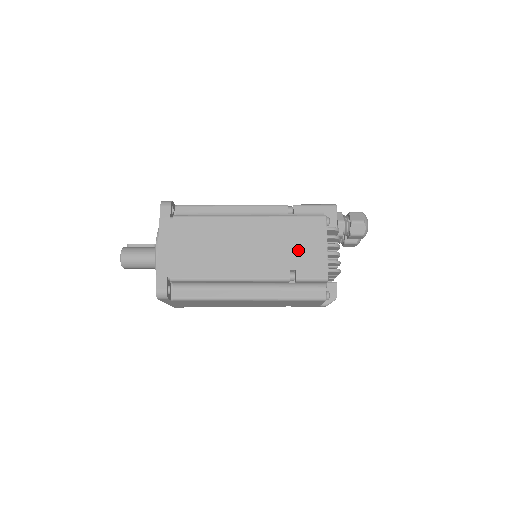
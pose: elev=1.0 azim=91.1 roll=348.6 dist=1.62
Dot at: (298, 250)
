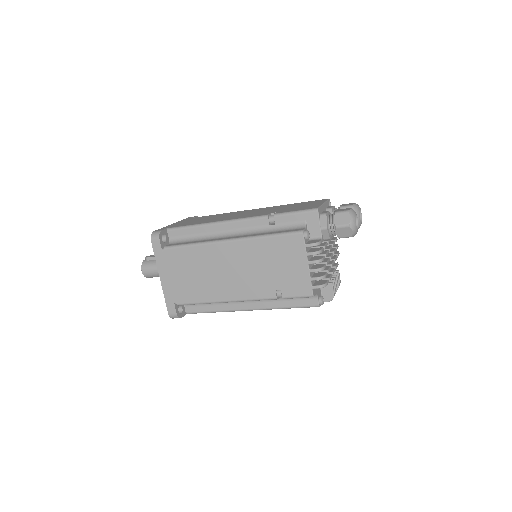
Dot at: (280, 270)
